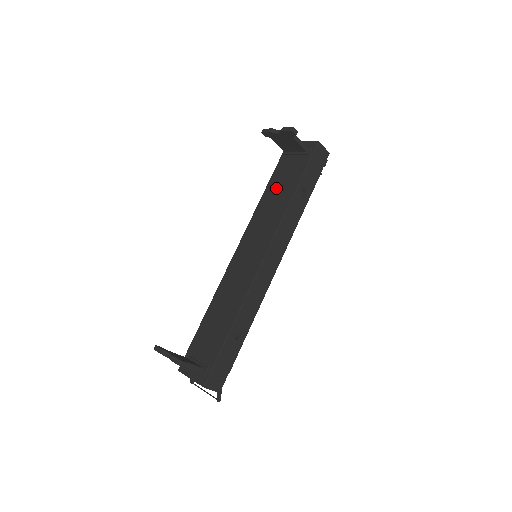
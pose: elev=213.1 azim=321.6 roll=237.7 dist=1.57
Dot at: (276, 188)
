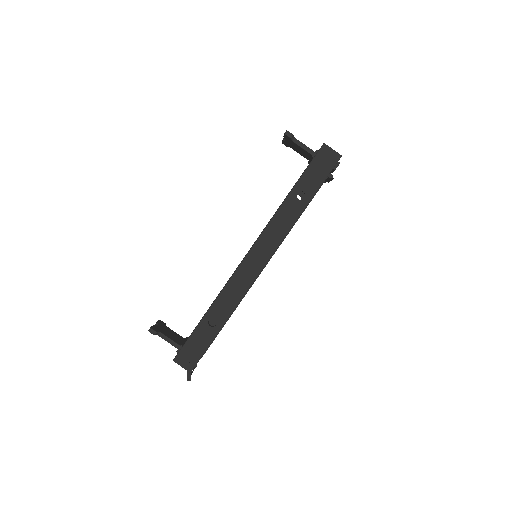
Dot at: occluded
